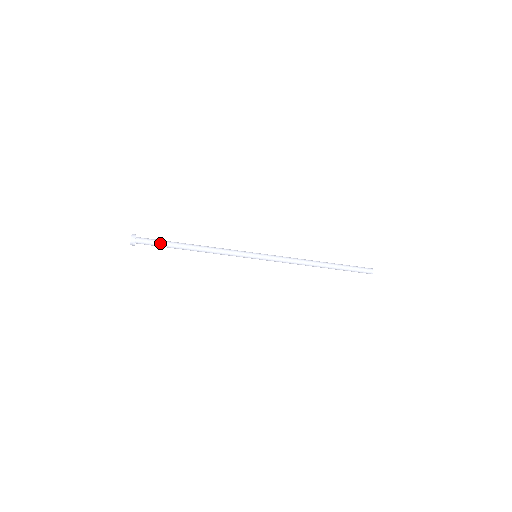
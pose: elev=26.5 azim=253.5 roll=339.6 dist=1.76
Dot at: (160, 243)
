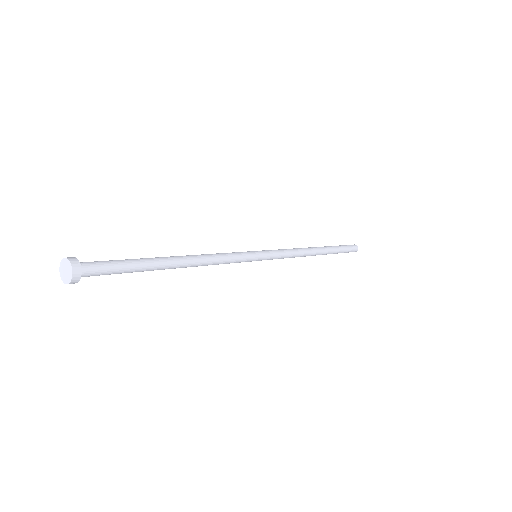
Dot at: (126, 267)
